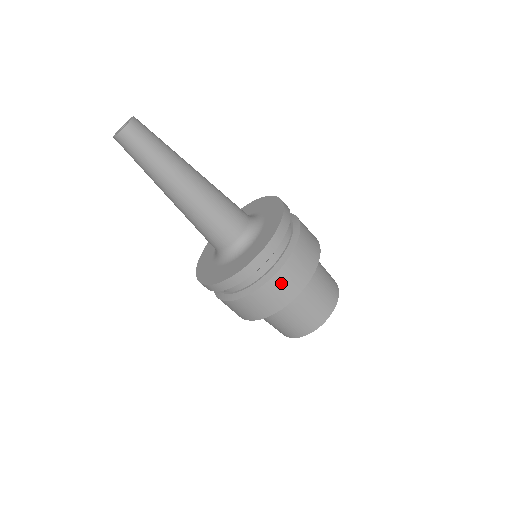
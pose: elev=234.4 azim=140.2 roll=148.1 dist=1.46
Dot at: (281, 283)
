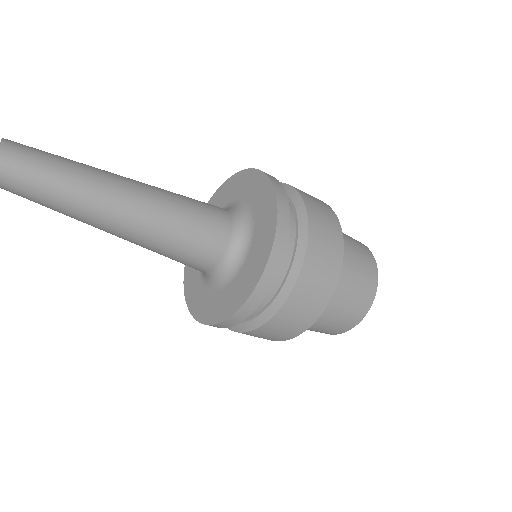
Dot at: (316, 263)
